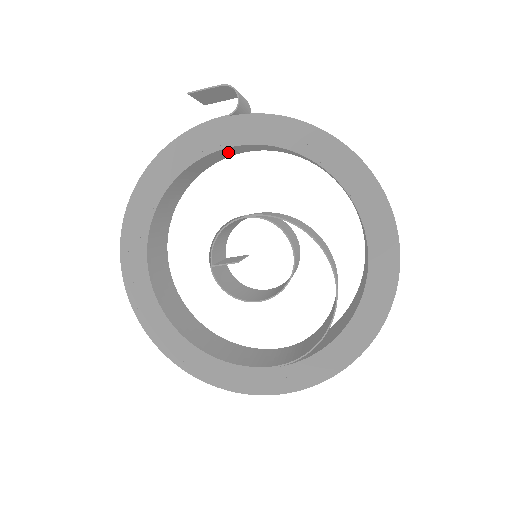
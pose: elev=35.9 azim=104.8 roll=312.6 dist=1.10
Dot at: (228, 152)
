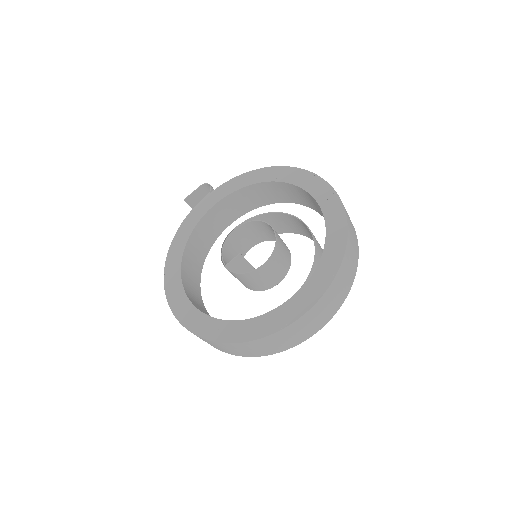
Dot at: (218, 219)
